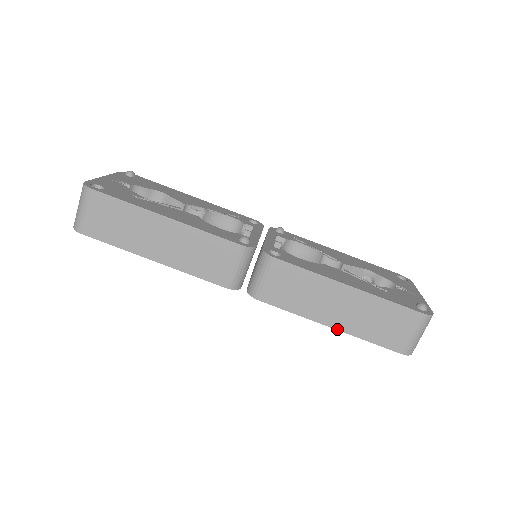
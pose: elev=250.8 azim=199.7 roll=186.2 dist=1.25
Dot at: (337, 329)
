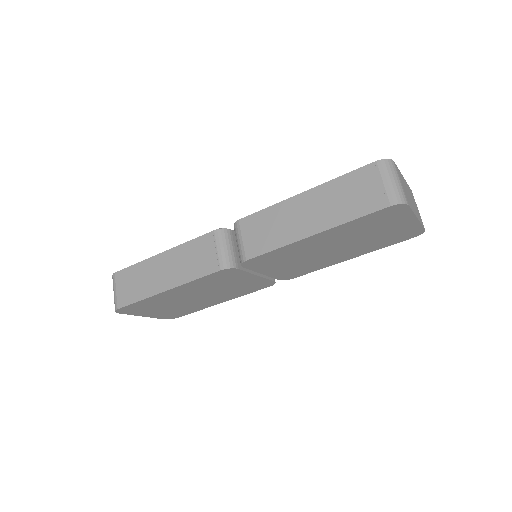
Dot at: (319, 232)
